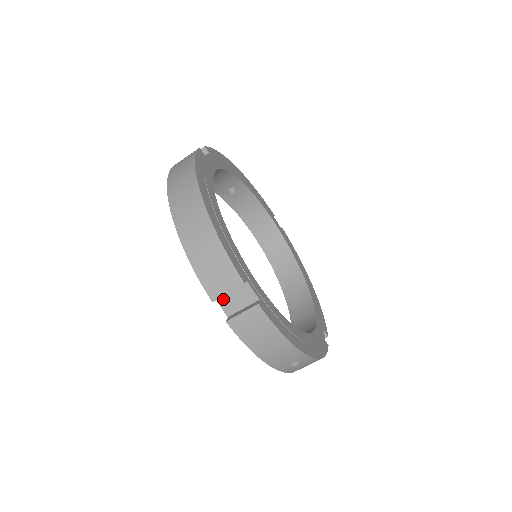
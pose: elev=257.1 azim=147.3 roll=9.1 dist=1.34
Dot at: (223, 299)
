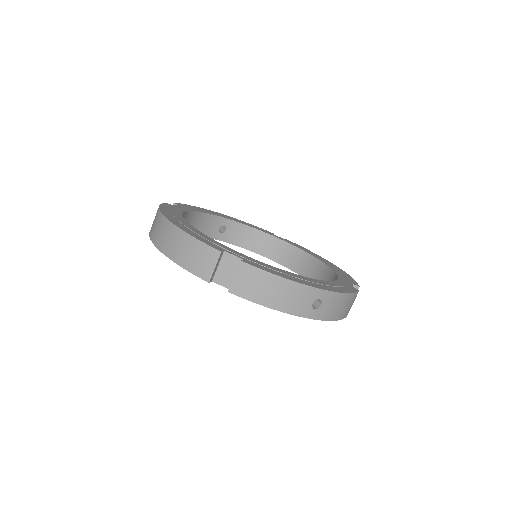
Dot at: (218, 278)
